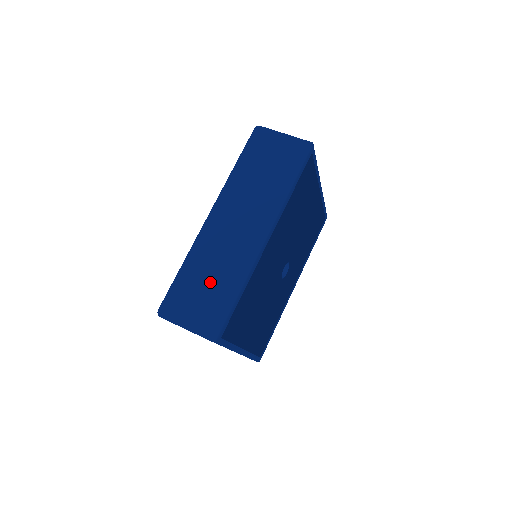
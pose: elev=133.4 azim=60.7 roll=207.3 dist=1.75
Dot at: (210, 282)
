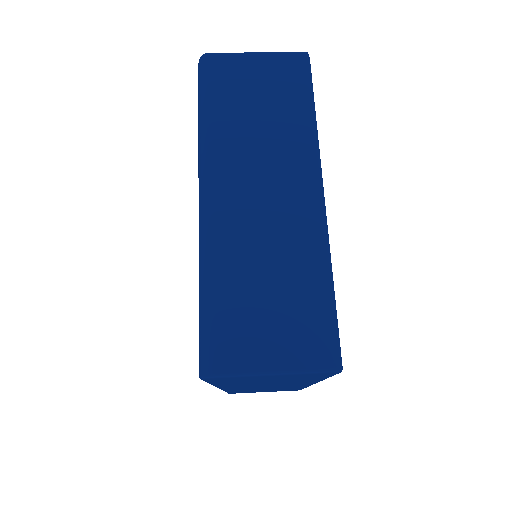
Dot at: occluded
